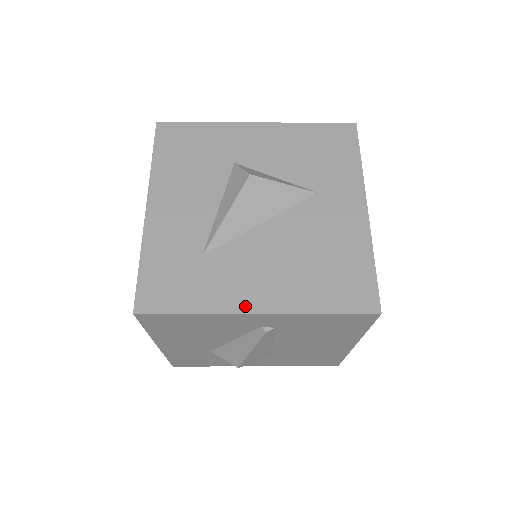
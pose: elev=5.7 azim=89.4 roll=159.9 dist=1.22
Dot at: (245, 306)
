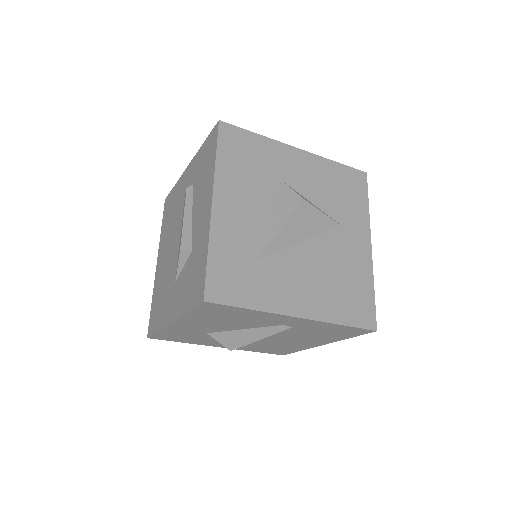
Dot at: (290, 310)
